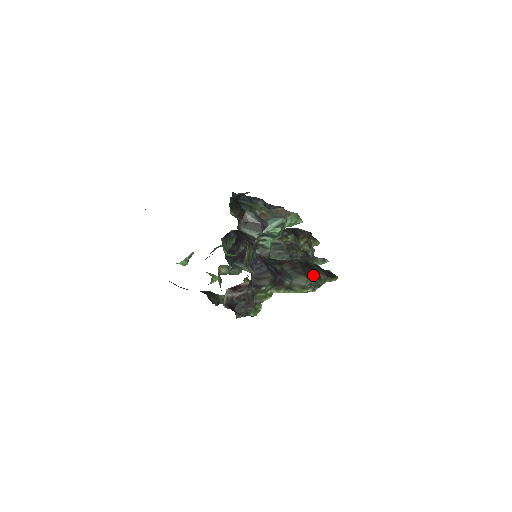
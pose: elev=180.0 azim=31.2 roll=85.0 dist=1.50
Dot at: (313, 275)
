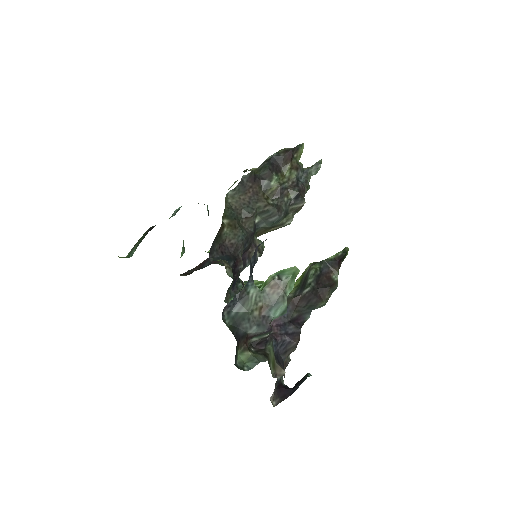
Dot at: (329, 293)
